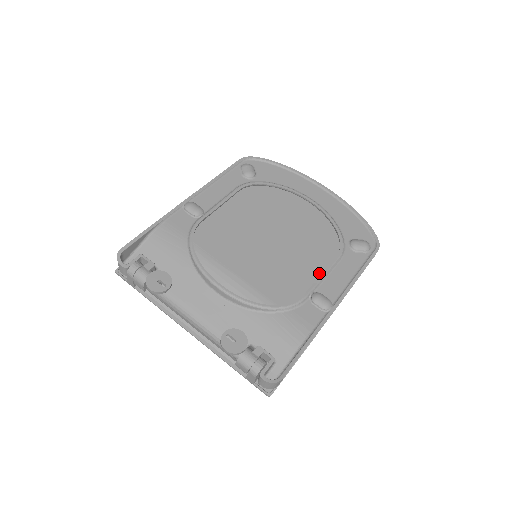
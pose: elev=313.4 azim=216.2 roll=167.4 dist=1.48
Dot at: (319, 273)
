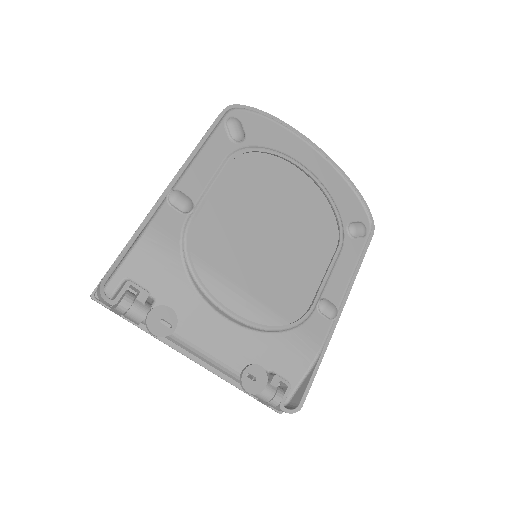
Dot at: (320, 269)
